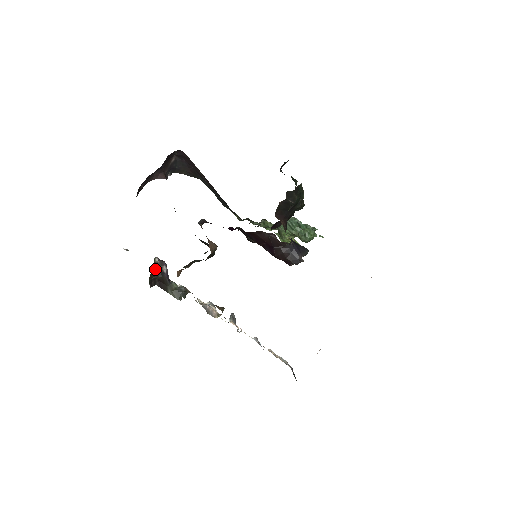
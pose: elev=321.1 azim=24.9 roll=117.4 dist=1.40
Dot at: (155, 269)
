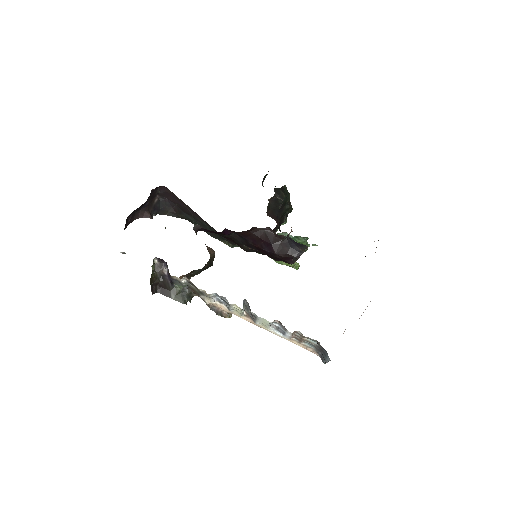
Dot at: (155, 272)
